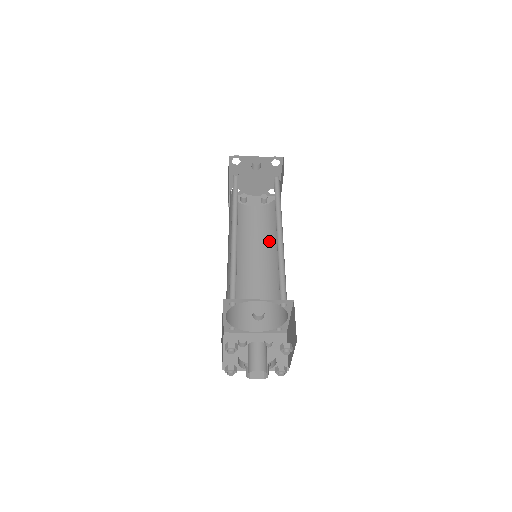
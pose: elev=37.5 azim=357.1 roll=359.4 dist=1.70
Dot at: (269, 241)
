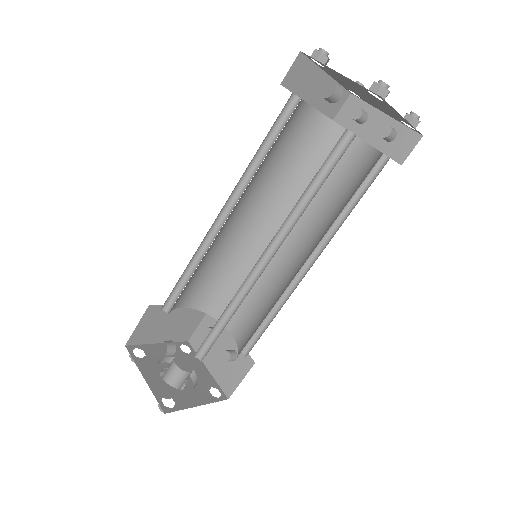
Dot at: (324, 227)
